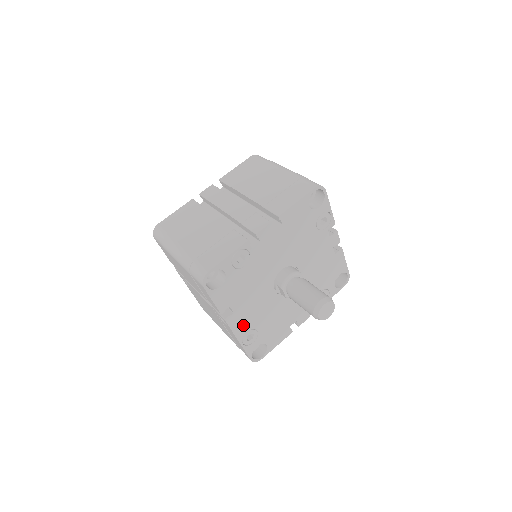
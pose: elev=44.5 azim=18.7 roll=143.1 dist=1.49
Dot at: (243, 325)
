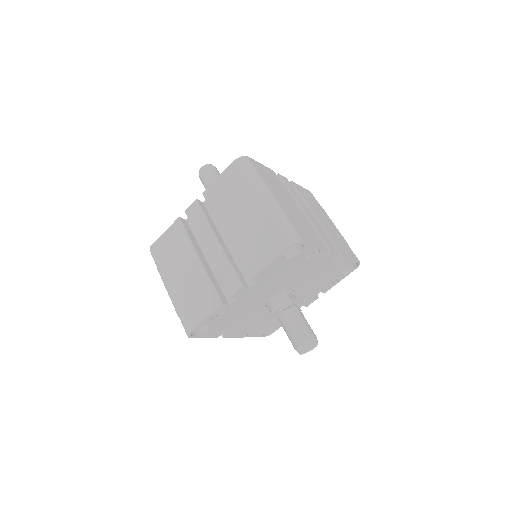
Dot at: (244, 331)
